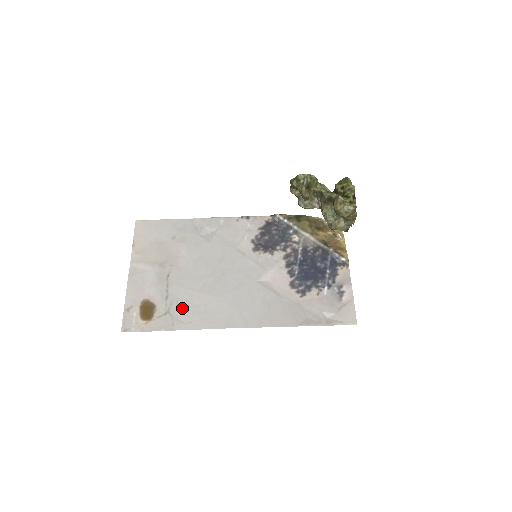
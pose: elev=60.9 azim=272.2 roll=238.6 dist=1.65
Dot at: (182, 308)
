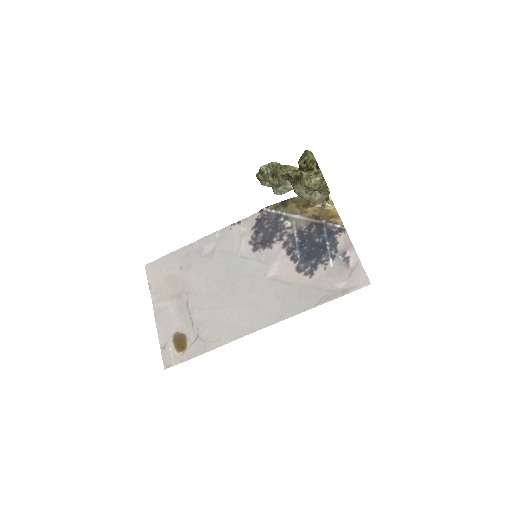
Dot at: (208, 329)
